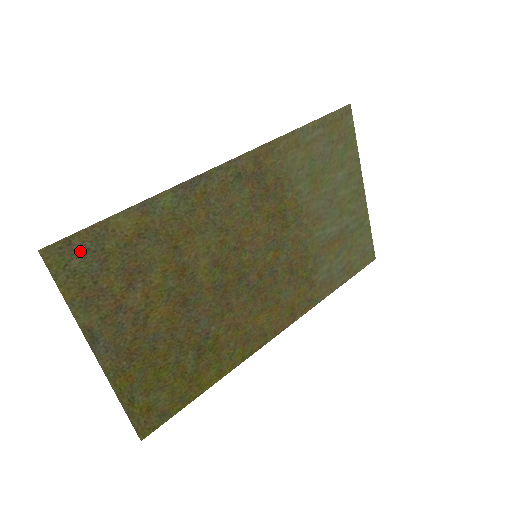
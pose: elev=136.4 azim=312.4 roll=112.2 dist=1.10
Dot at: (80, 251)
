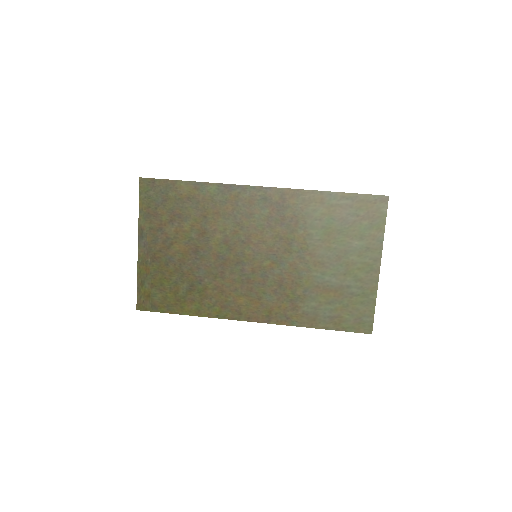
Dot at: (157, 189)
